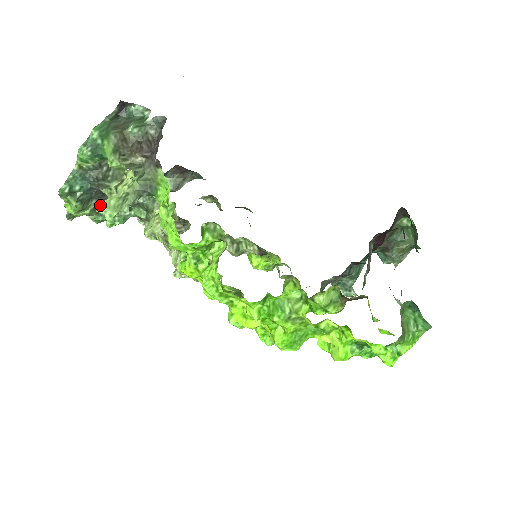
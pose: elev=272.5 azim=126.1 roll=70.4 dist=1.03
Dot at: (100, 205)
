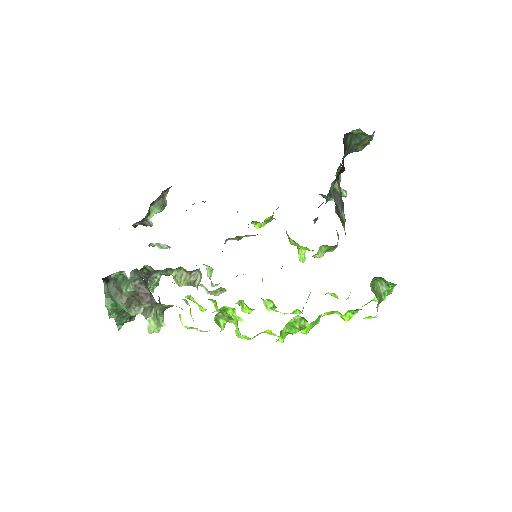
Dot at: (148, 330)
